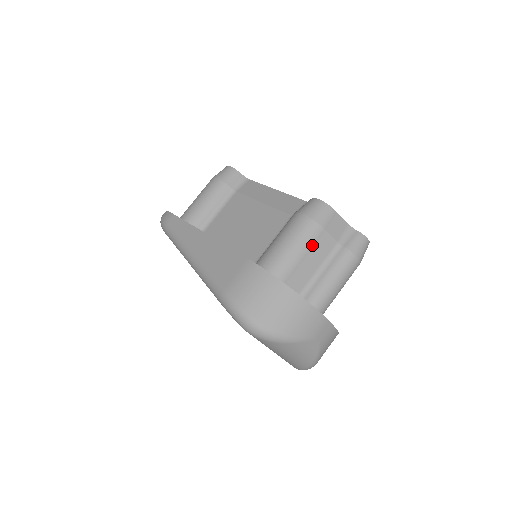
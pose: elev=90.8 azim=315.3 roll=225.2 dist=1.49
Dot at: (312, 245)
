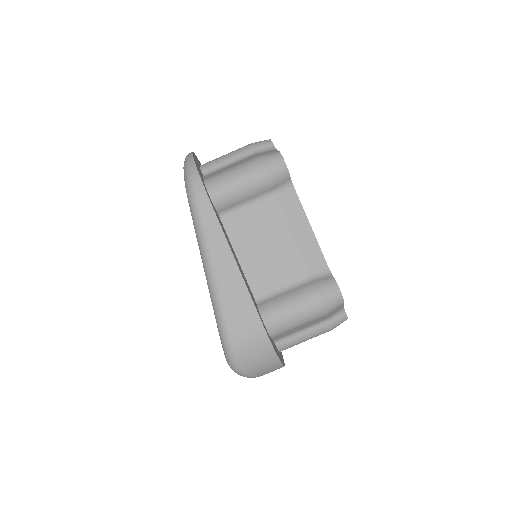
Dot at: (311, 321)
